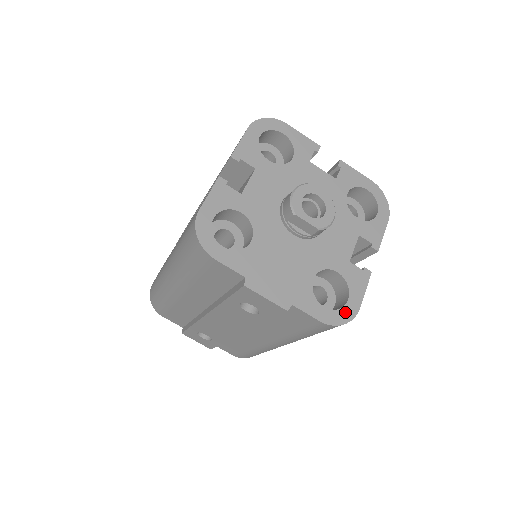
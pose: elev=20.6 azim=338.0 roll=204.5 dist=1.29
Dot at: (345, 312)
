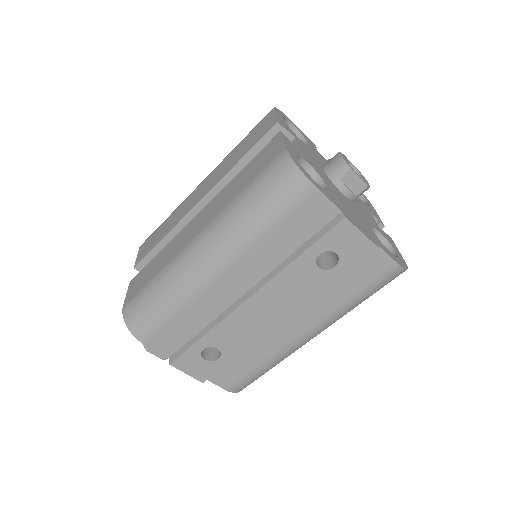
Dot at: (401, 261)
